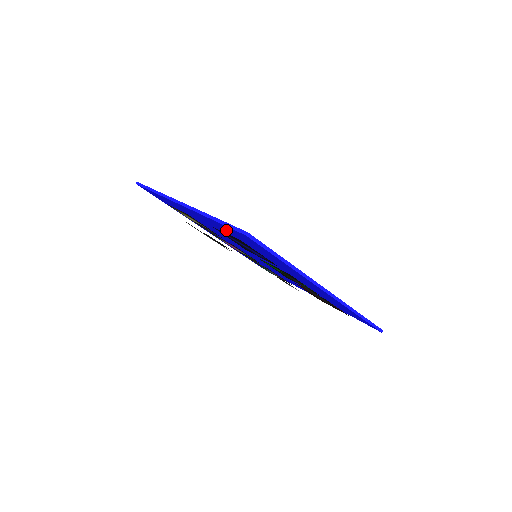
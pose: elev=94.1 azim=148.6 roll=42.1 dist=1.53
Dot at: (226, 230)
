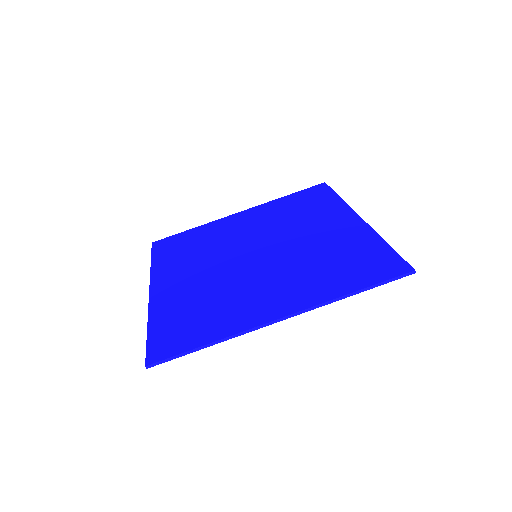
Dot at: (172, 318)
